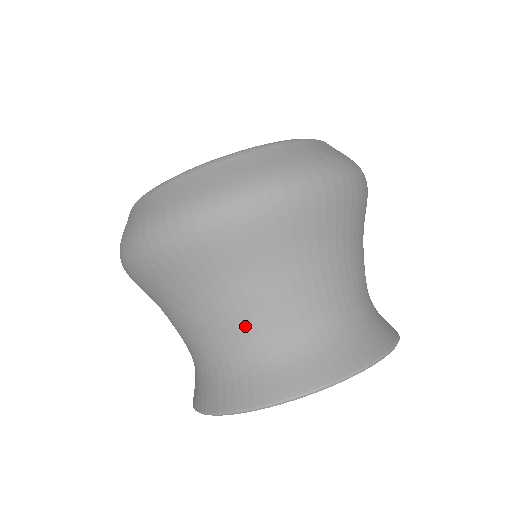
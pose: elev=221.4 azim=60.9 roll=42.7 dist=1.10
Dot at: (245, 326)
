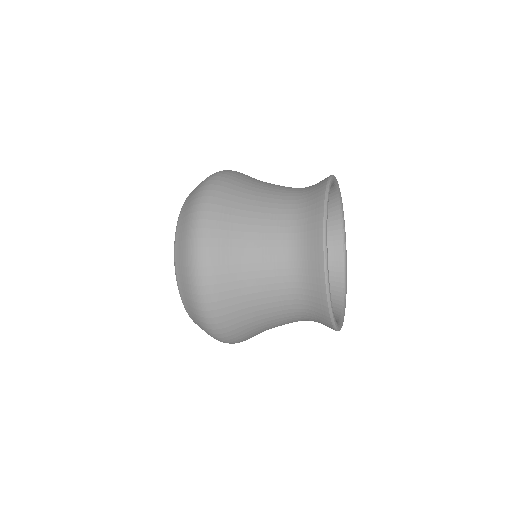
Dot at: (275, 233)
